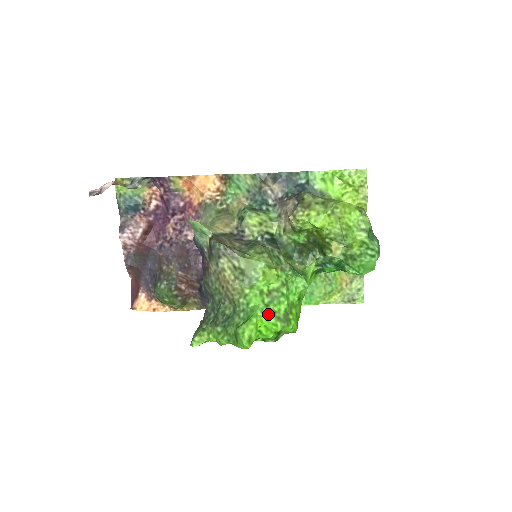
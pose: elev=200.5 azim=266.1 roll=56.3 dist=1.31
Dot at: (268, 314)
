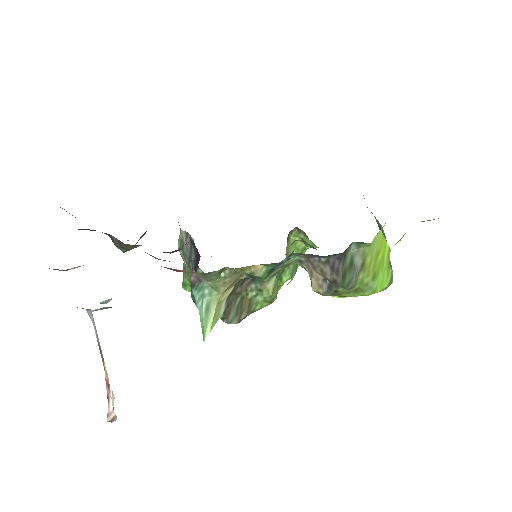
Dot at: occluded
